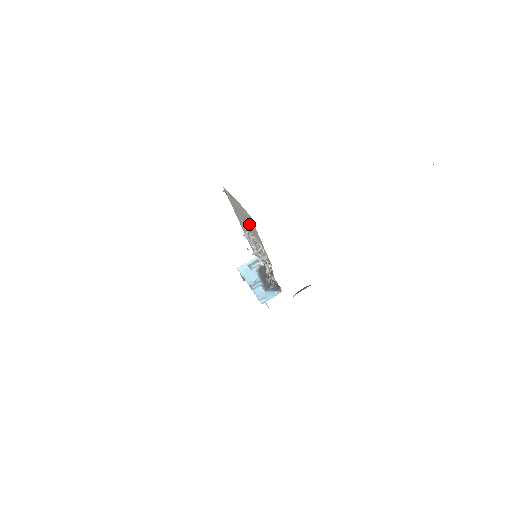
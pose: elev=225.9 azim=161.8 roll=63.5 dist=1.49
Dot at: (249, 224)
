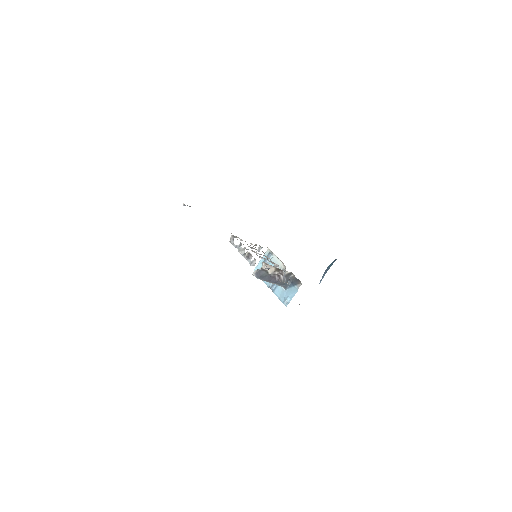
Dot at: occluded
